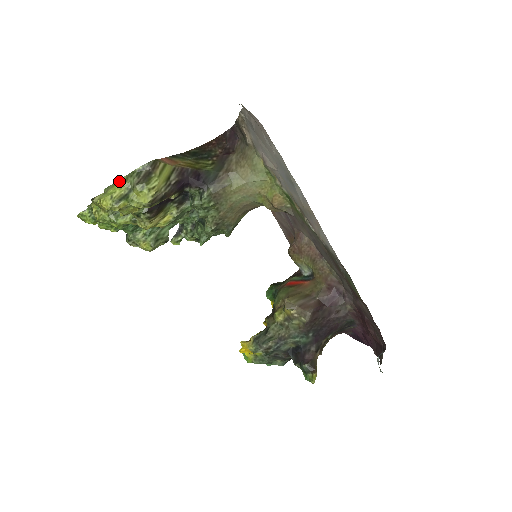
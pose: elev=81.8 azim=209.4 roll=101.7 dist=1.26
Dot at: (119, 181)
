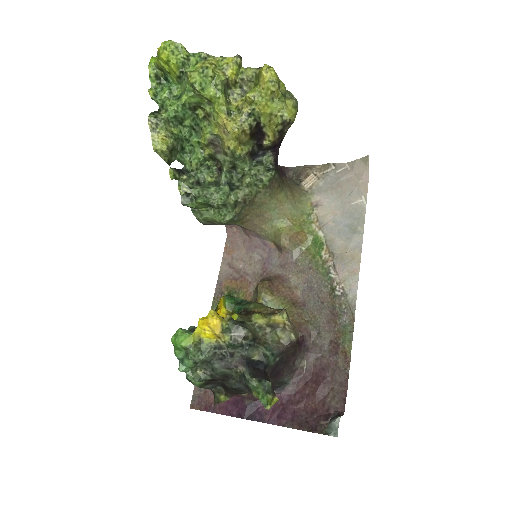
Dot at: occluded
